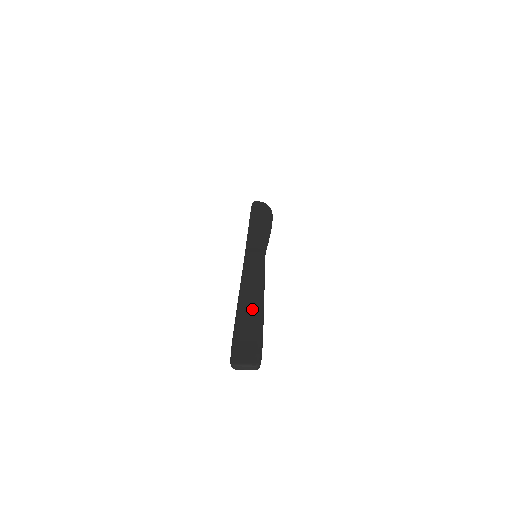
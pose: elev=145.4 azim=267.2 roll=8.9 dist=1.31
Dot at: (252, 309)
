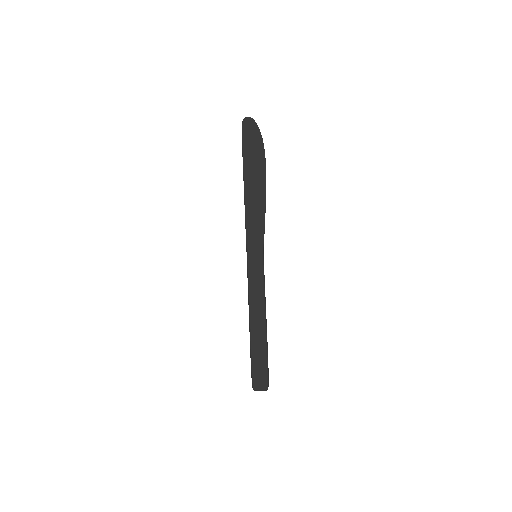
Dot at: (260, 339)
